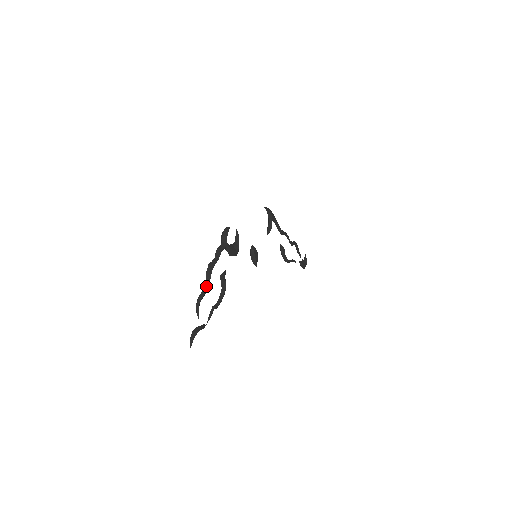
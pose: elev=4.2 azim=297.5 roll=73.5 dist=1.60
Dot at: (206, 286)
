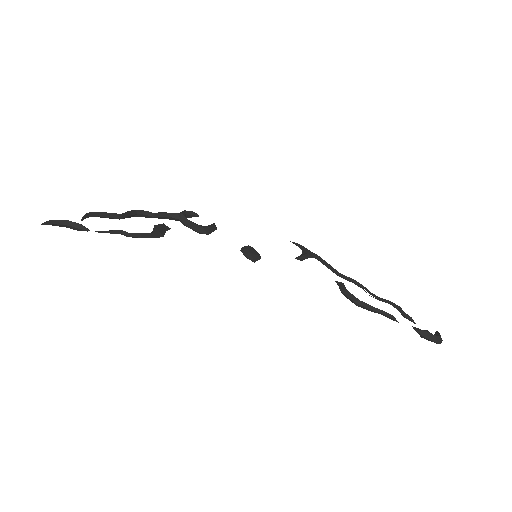
Dot at: (118, 214)
